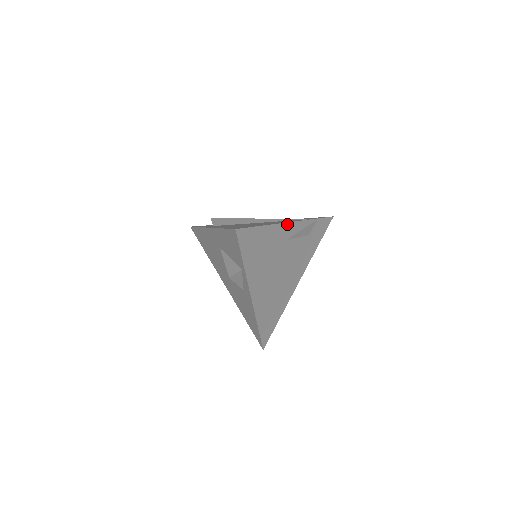
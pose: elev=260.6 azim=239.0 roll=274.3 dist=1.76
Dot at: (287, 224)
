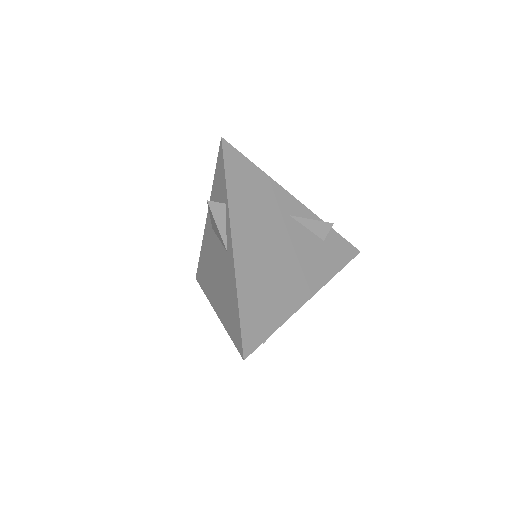
Dot at: (291, 197)
